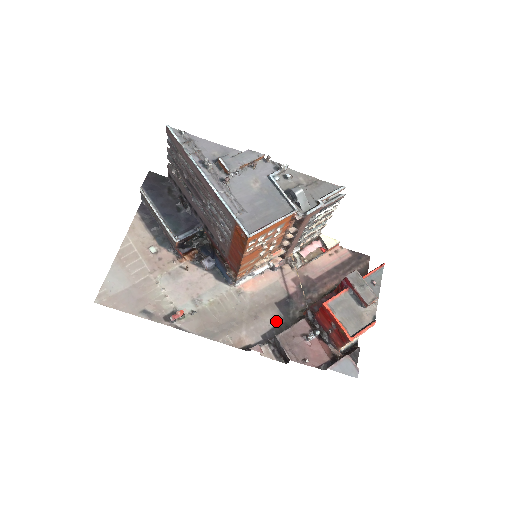
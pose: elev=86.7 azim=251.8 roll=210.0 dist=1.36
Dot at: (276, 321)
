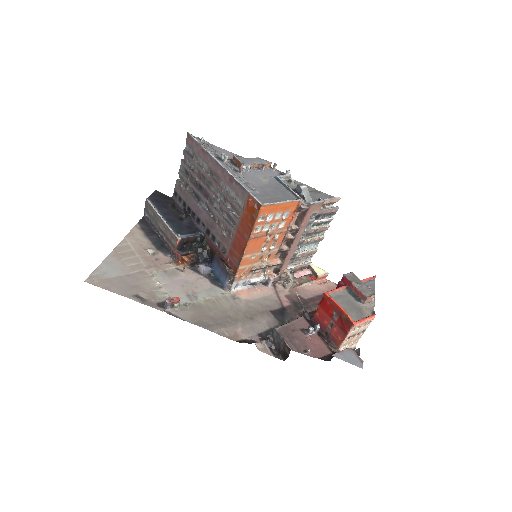
Dot at: (272, 325)
